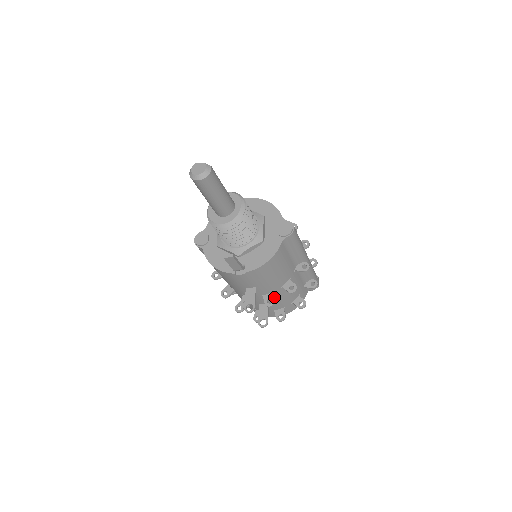
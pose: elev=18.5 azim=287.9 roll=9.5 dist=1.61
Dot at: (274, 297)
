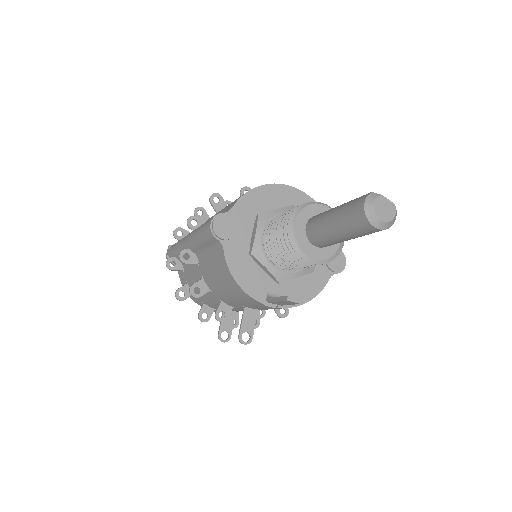
Dot at: occluded
